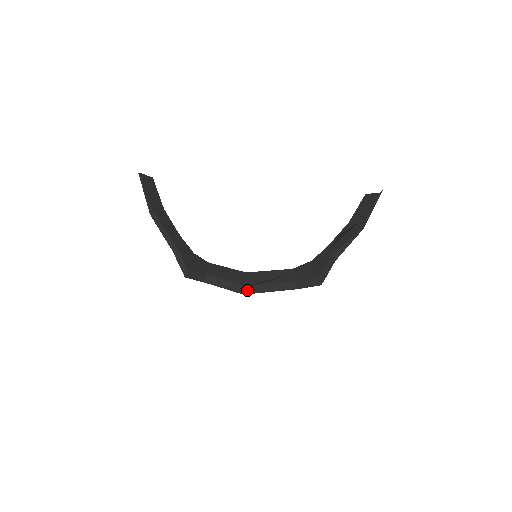
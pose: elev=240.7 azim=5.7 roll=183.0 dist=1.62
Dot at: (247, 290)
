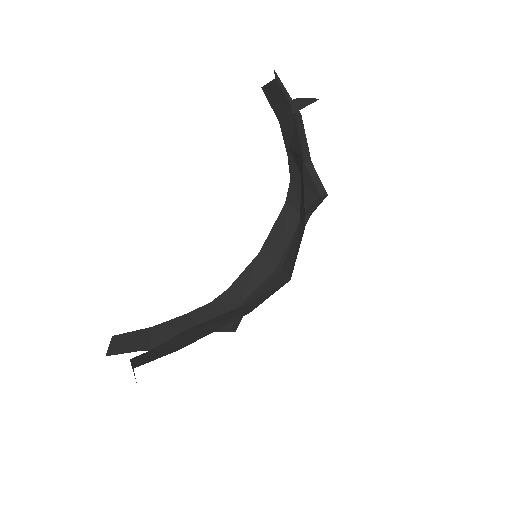
Dot at: (280, 267)
